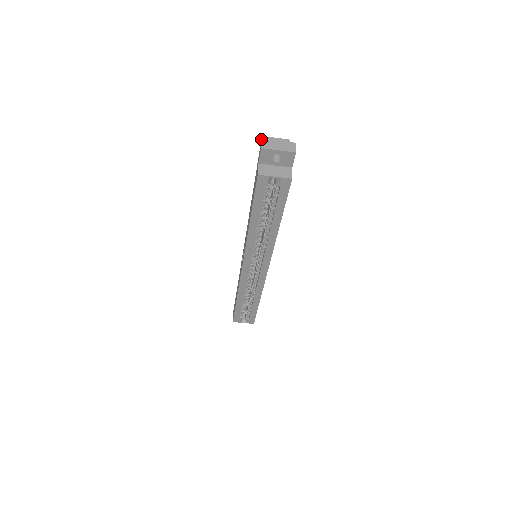
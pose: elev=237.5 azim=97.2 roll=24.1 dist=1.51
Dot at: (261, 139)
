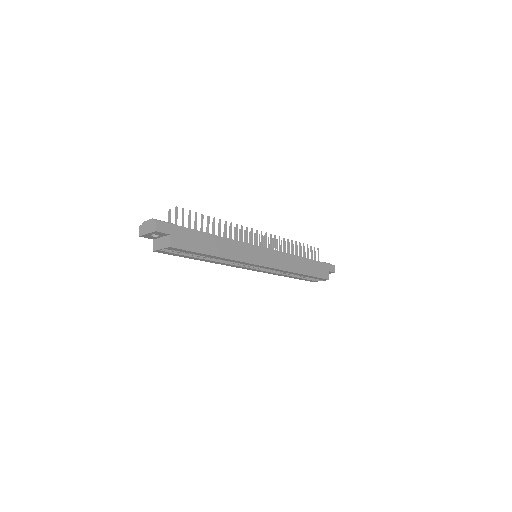
Dot at: (139, 226)
